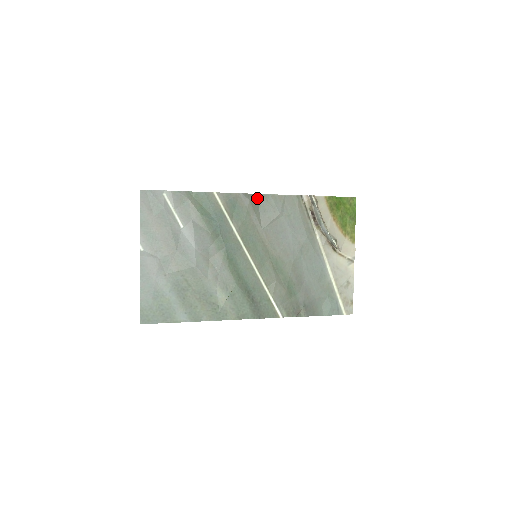
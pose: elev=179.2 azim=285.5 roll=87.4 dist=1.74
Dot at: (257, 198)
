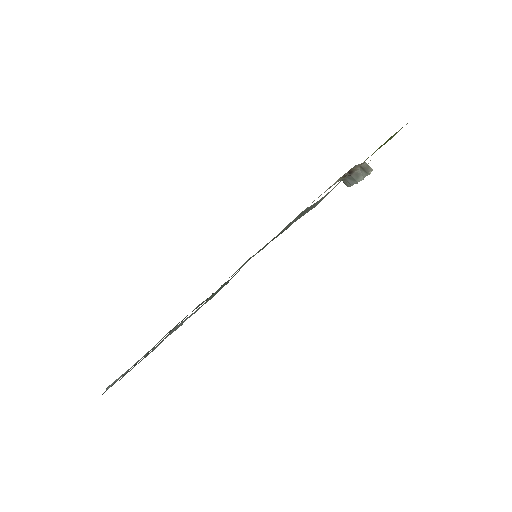
Dot at: occluded
